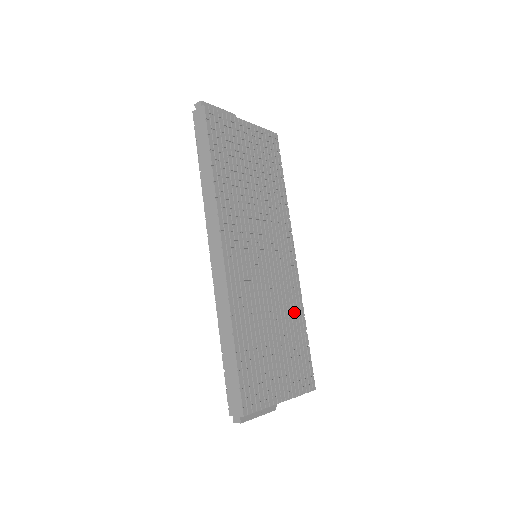
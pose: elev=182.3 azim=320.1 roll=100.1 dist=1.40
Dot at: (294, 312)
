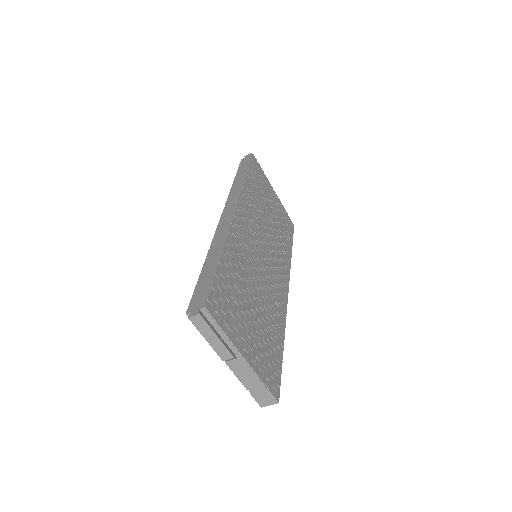
Dot at: (276, 320)
